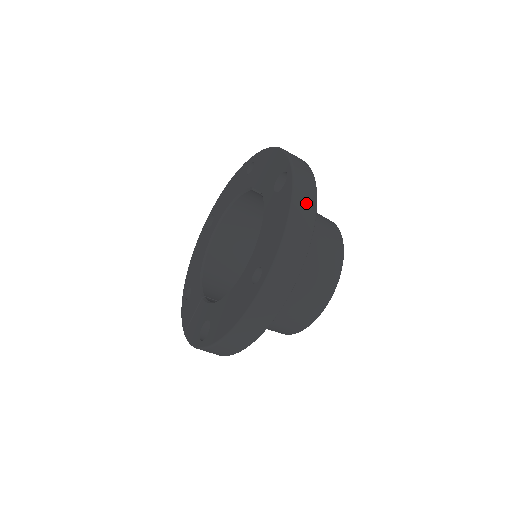
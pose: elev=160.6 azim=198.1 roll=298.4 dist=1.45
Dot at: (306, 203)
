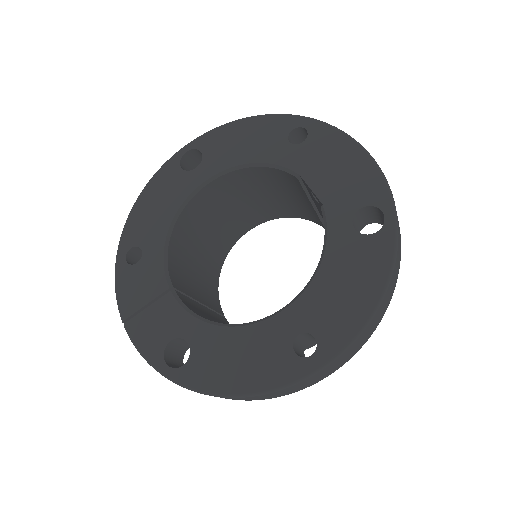
Dot at: (396, 274)
